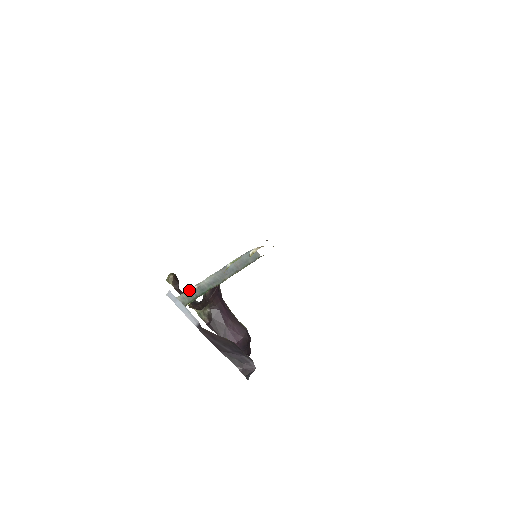
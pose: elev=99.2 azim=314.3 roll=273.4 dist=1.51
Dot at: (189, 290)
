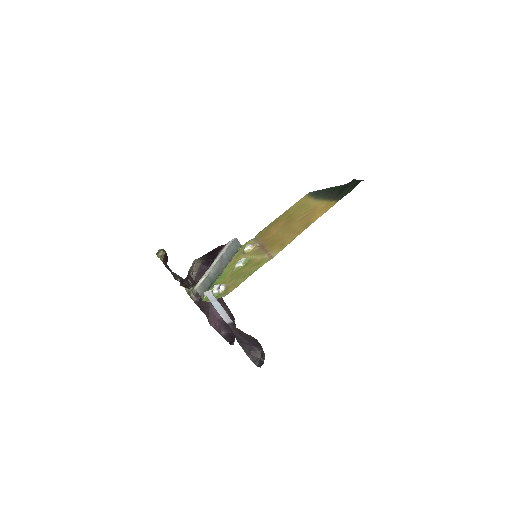
Dot at: (203, 281)
